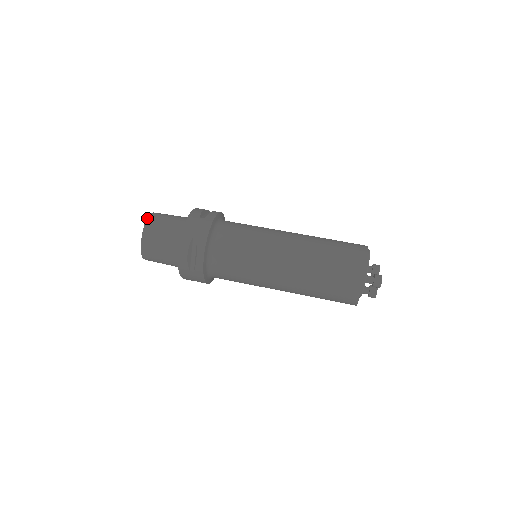
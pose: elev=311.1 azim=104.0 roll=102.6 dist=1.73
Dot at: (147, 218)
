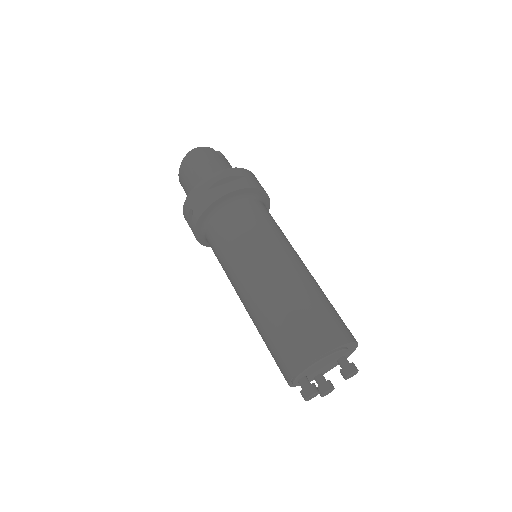
Dot at: (186, 154)
